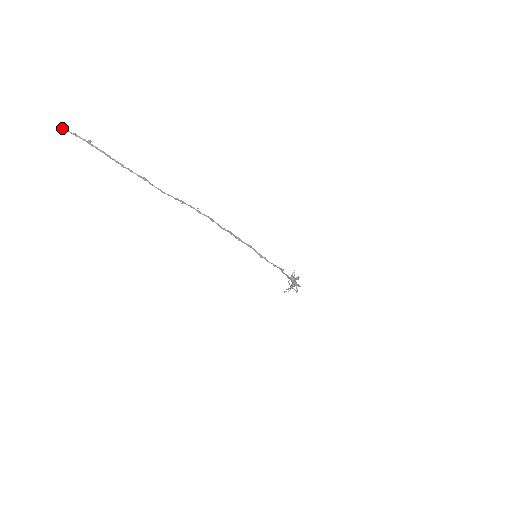
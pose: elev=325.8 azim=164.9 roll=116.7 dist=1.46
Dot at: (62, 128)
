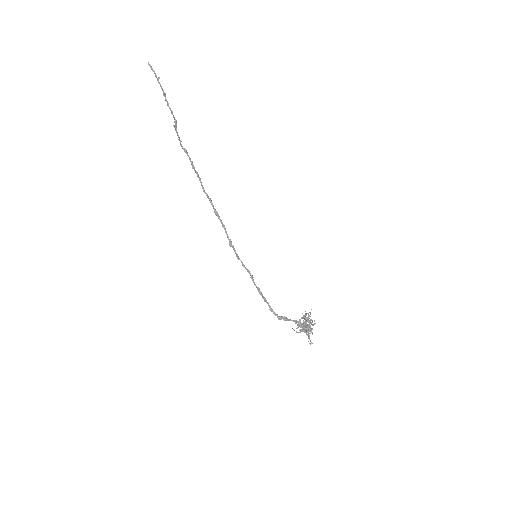
Dot at: (148, 63)
